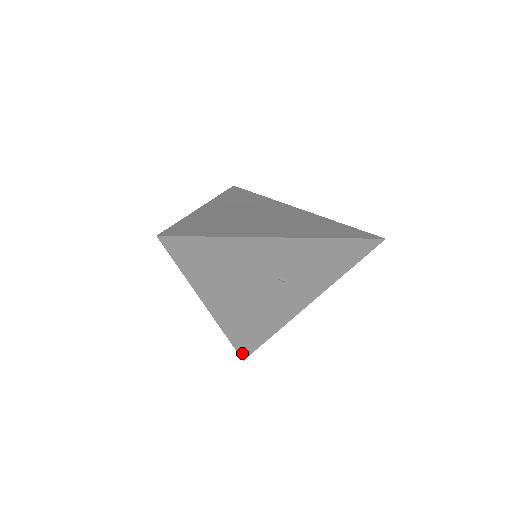
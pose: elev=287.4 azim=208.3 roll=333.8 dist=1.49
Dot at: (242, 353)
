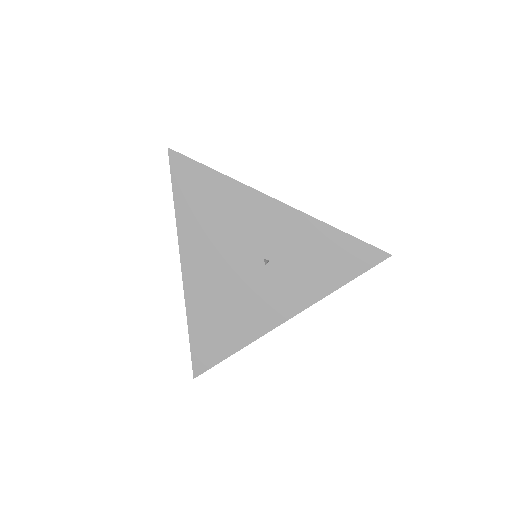
Dot at: (196, 364)
